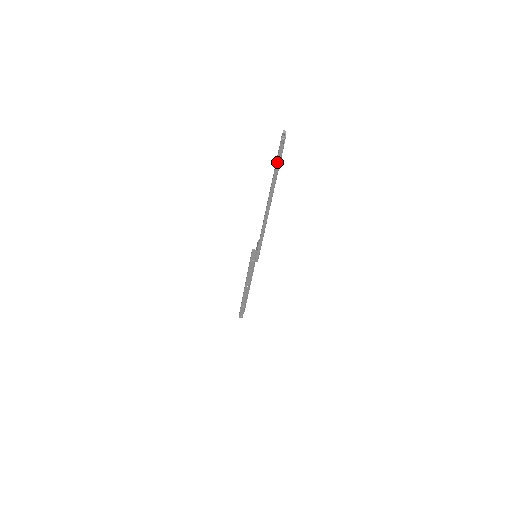
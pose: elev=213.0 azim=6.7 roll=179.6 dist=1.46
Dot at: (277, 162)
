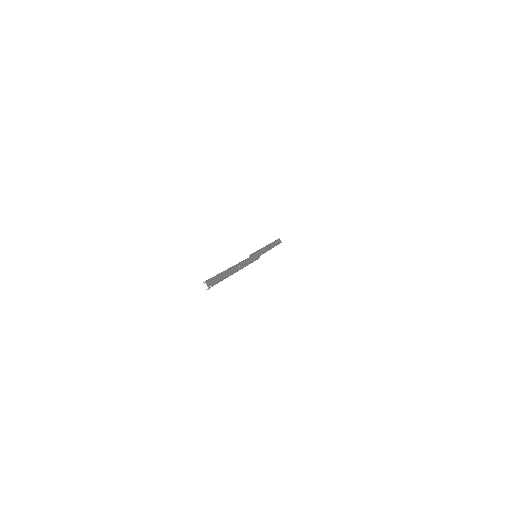
Dot at: (217, 283)
